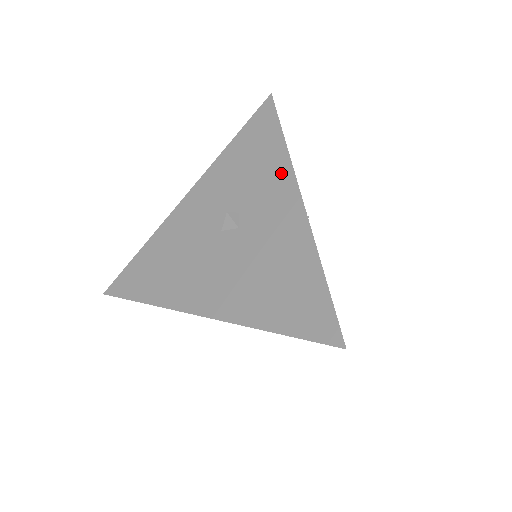
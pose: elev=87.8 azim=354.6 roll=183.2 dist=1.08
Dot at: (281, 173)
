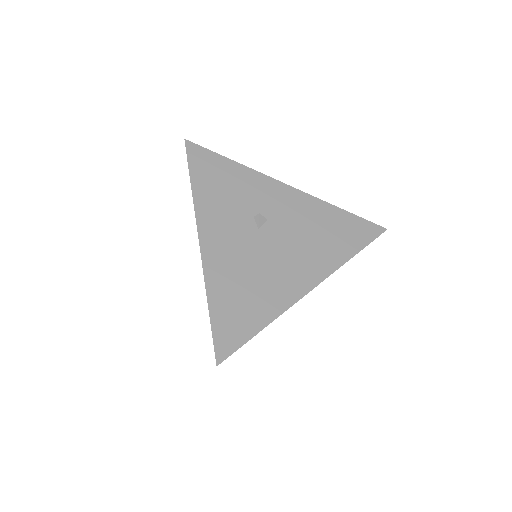
Dot at: occluded
